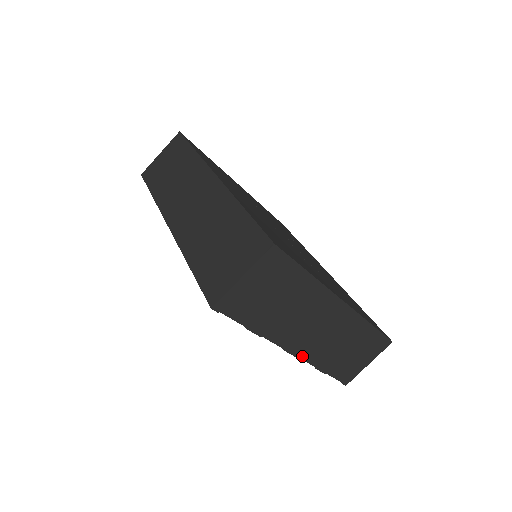
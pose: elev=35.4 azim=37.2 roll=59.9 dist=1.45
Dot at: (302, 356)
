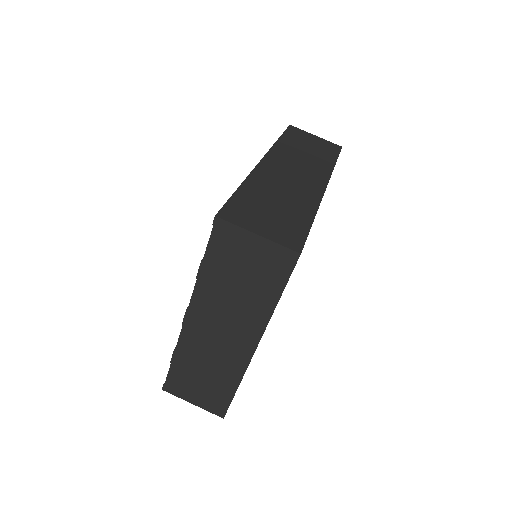
Dot at: (185, 330)
